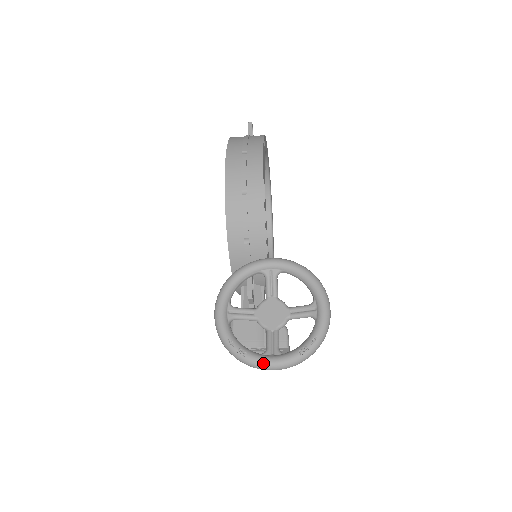
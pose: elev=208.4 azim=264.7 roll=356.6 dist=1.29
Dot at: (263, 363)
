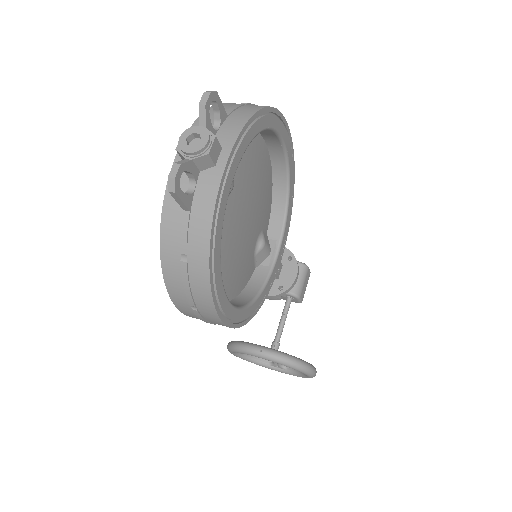
Dot at: occluded
